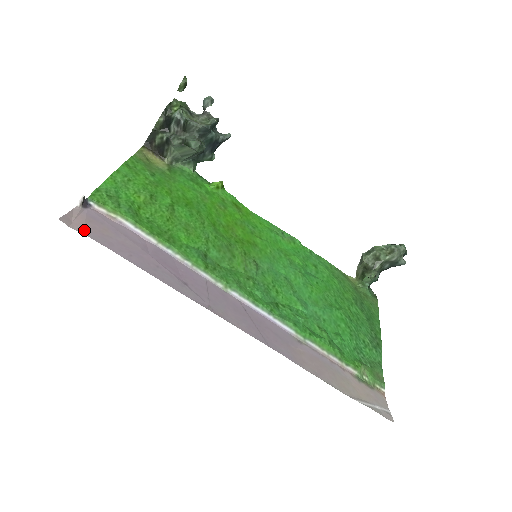
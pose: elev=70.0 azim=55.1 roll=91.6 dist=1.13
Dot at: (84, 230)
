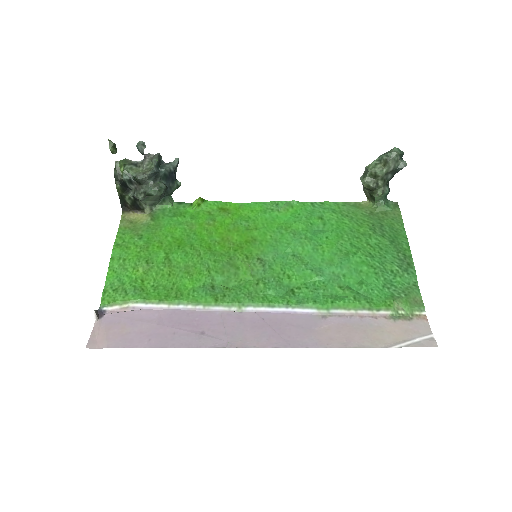
Dot at: (107, 343)
